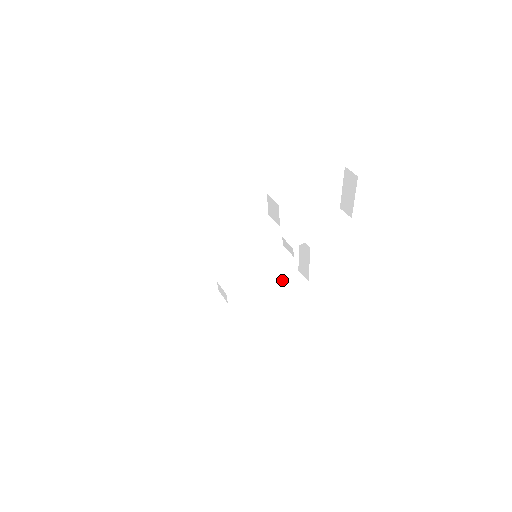
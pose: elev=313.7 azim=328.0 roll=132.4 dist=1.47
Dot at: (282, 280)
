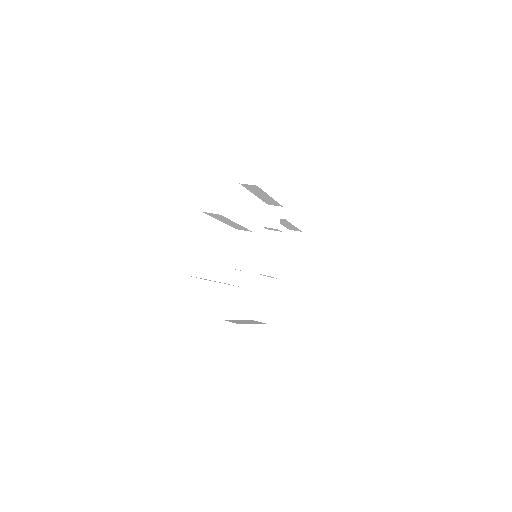
Dot at: (247, 320)
